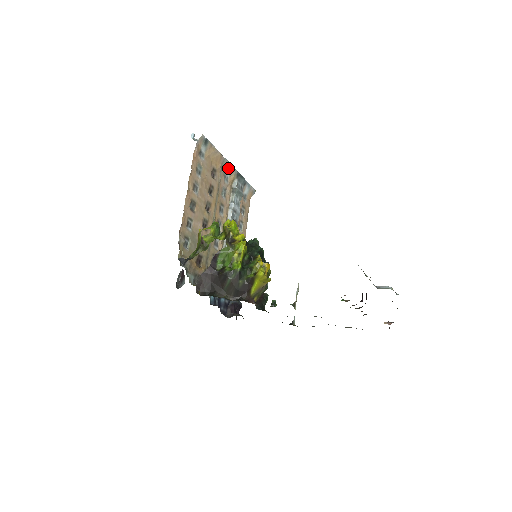
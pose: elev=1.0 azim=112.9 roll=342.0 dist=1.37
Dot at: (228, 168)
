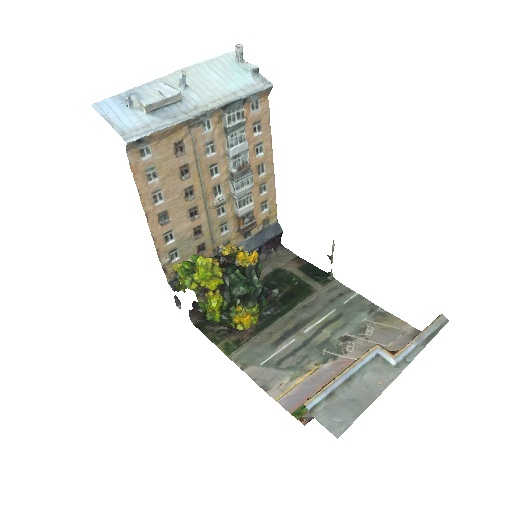
Dot at: (201, 117)
